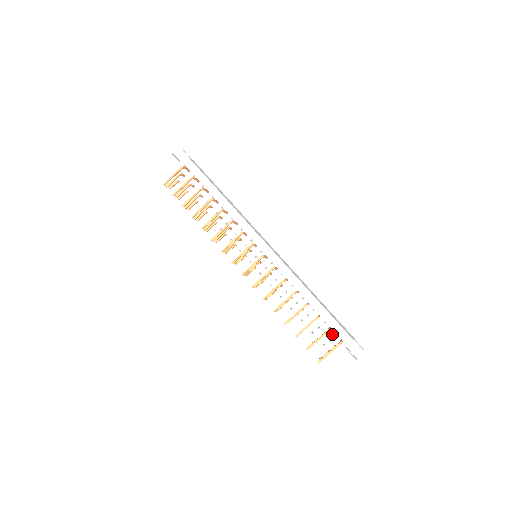
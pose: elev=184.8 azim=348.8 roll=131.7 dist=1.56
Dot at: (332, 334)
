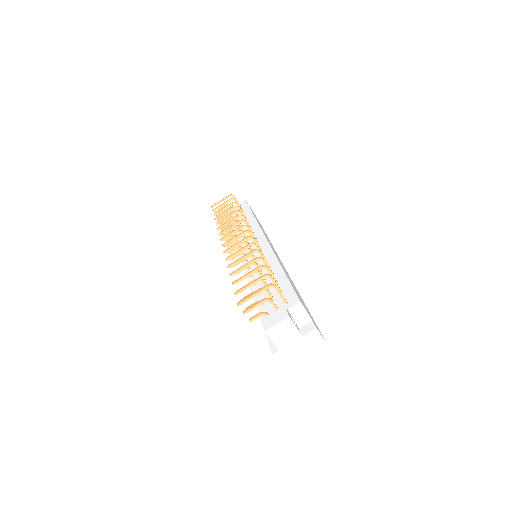
Dot at: (280, 298)
